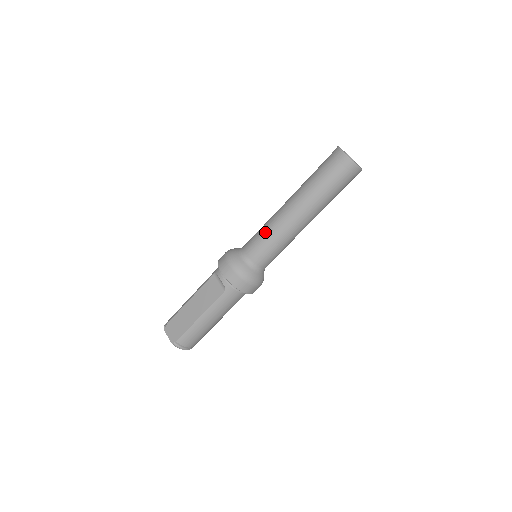
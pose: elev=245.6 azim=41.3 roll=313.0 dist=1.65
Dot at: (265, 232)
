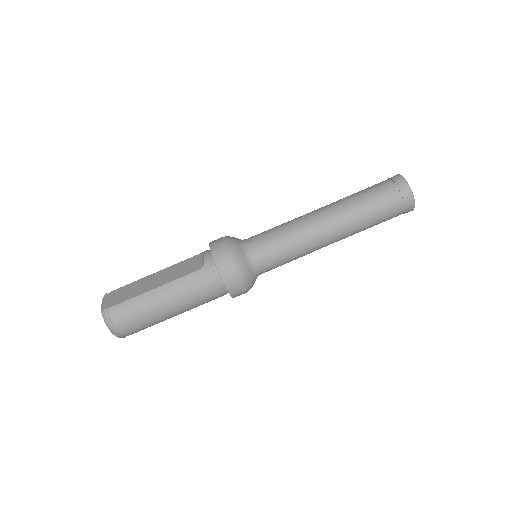
Dot at: (281, 226)
